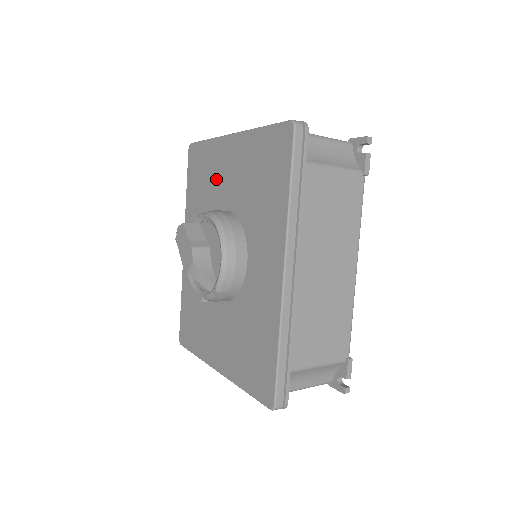
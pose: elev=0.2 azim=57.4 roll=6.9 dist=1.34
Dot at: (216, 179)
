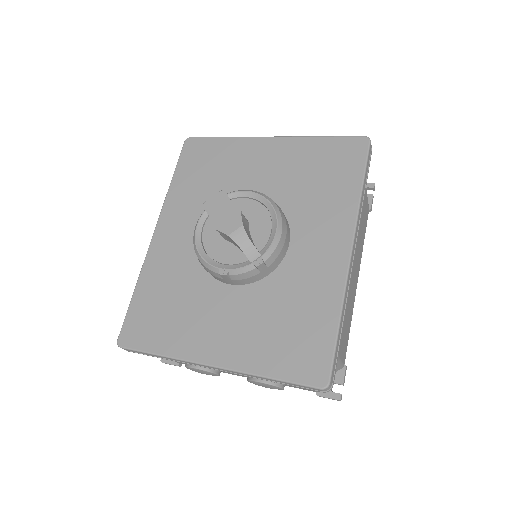
Dot at: (238, 170)
